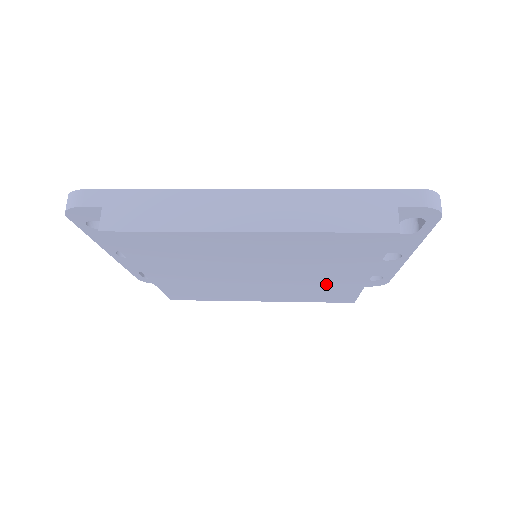
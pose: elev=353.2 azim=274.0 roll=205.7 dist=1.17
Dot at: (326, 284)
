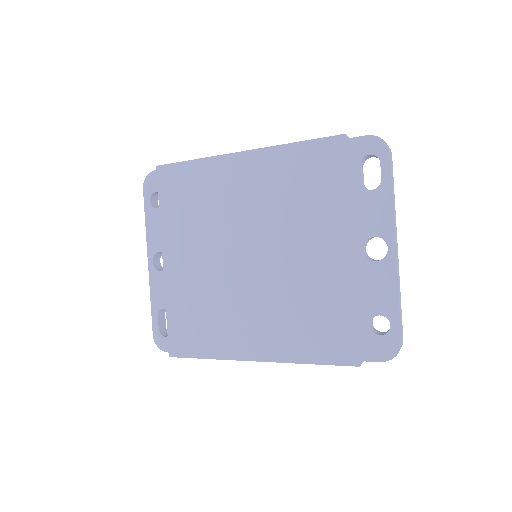
Dot at: (314, 283)
